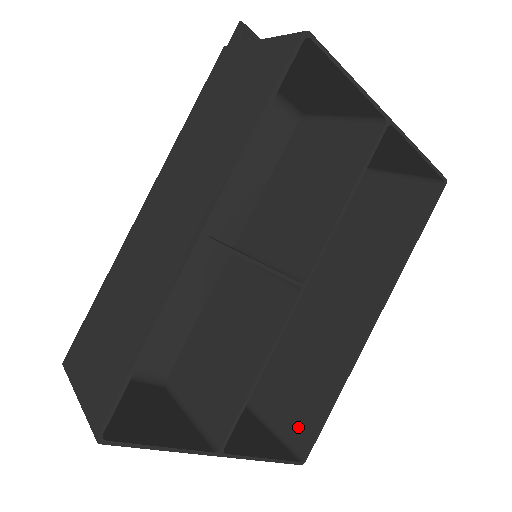
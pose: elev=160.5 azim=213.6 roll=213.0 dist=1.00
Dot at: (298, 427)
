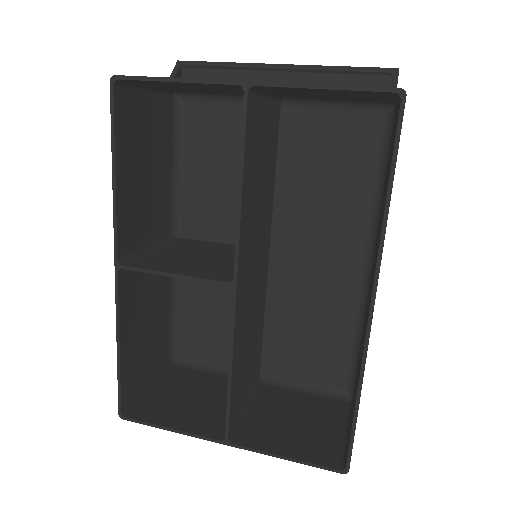
Dot at: (350, 432)
